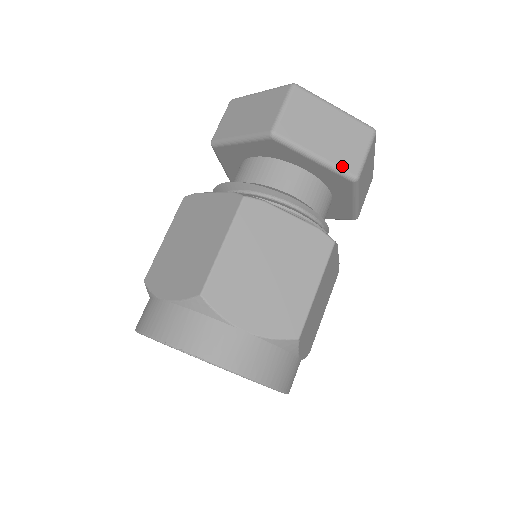
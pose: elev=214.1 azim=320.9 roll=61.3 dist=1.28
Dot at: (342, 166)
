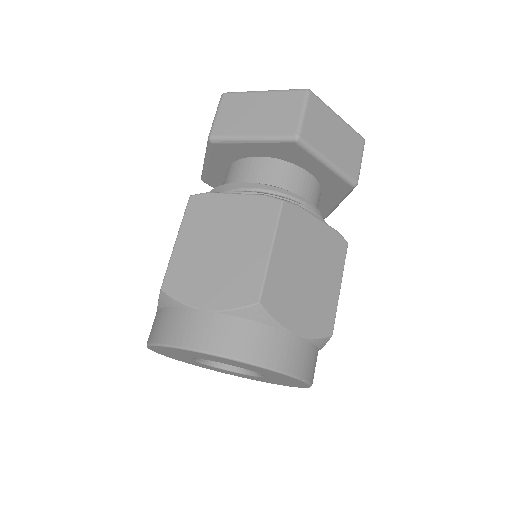
Dot at: (278, 133)
